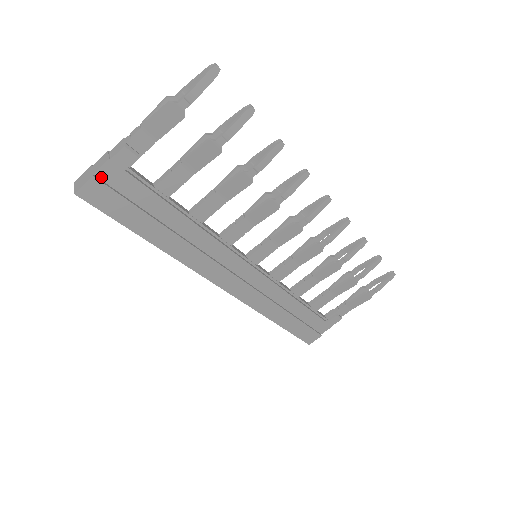
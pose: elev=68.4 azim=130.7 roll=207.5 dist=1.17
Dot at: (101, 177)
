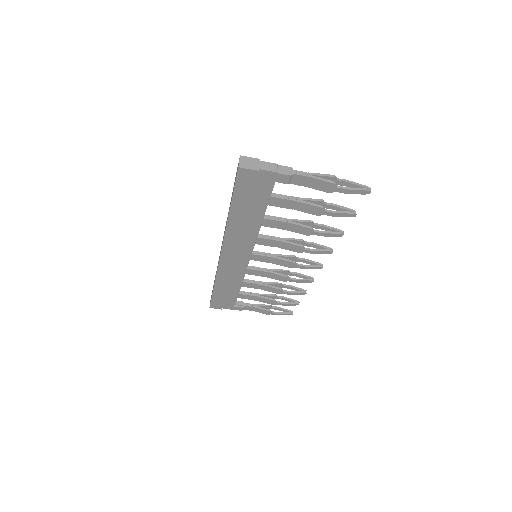
Dot at: (260, 173)
